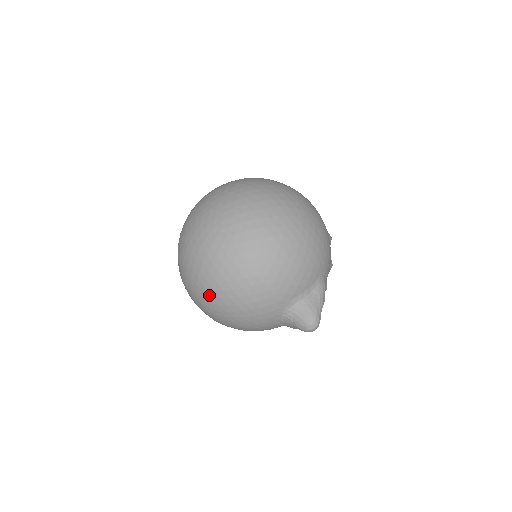
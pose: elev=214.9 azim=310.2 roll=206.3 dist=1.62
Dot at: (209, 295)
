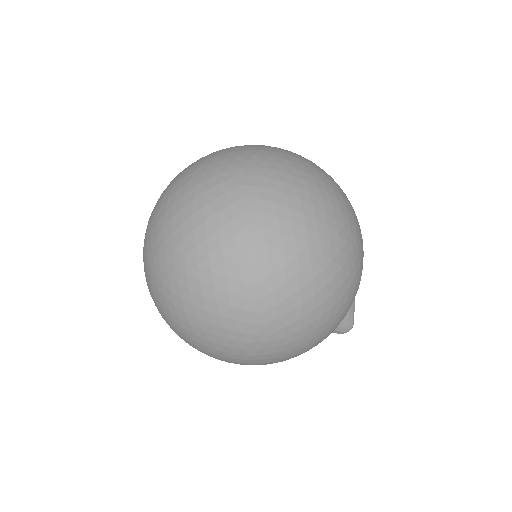
Dot at: (240, 364)
